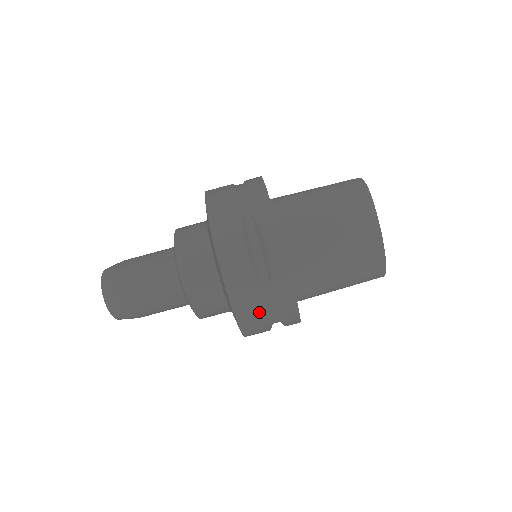
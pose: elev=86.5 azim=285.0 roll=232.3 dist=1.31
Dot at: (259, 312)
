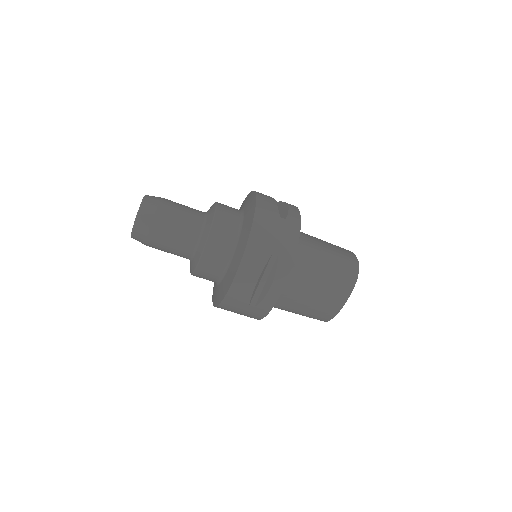
Dot at: (236, 310)
